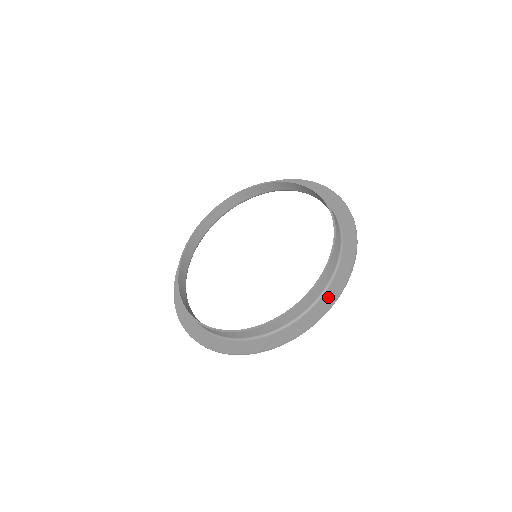
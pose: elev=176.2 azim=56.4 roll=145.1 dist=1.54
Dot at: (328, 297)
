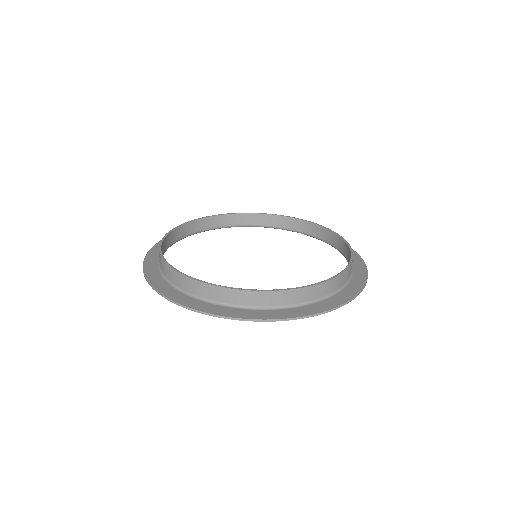
Dot at: (214, 308)
